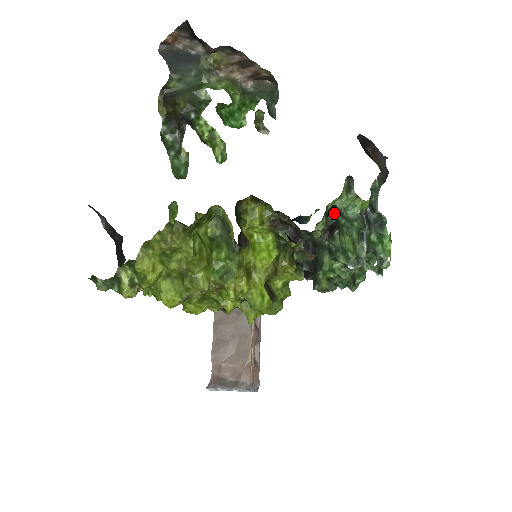
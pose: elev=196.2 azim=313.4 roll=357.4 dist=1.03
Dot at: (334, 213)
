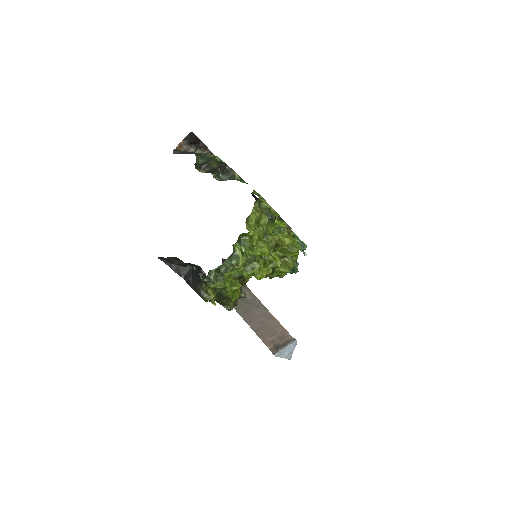
Dot at: occluded
